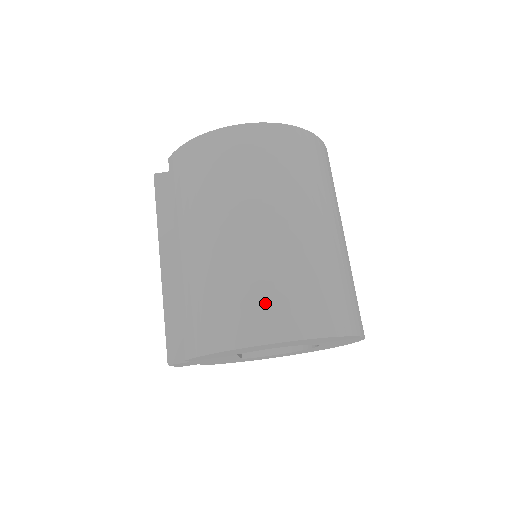
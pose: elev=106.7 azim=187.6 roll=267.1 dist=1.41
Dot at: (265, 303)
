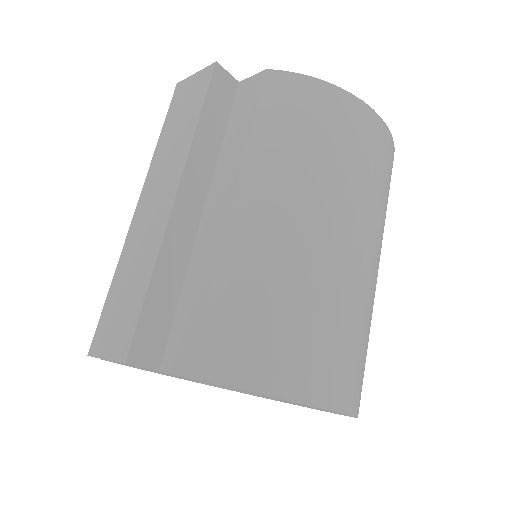
Dot at: (345, 354)
